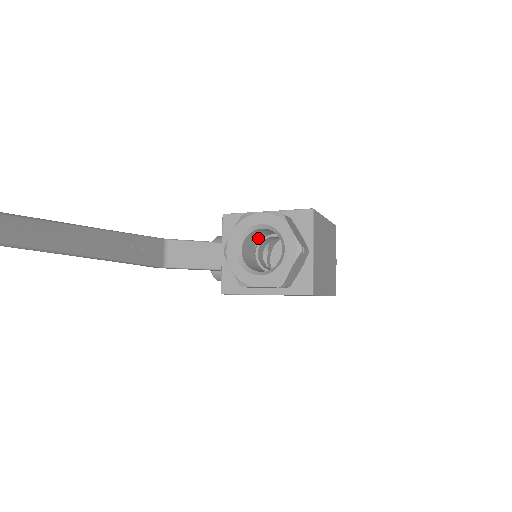
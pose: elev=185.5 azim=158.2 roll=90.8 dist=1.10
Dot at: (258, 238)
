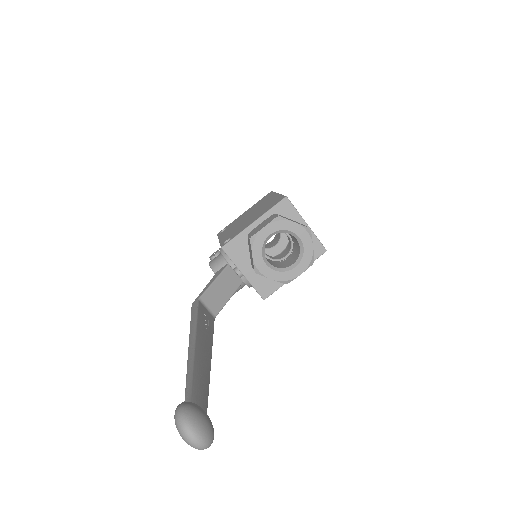
Dot at: occluded
